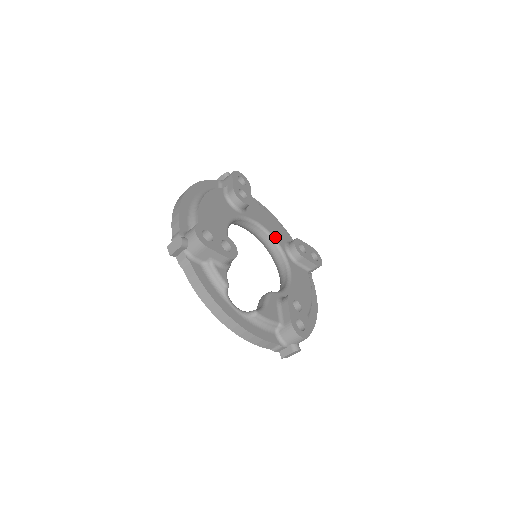
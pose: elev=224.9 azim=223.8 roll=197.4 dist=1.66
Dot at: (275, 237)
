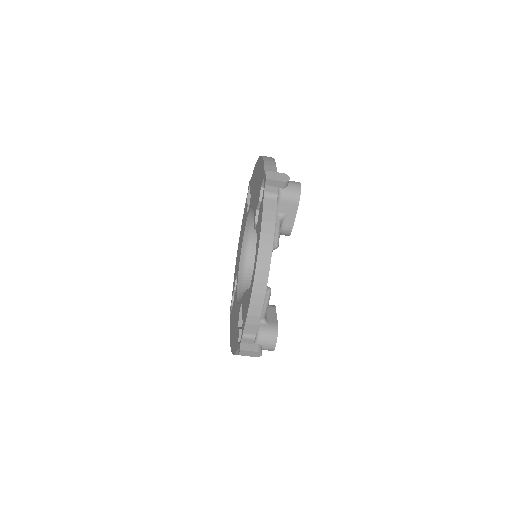
Dot at: occluded
